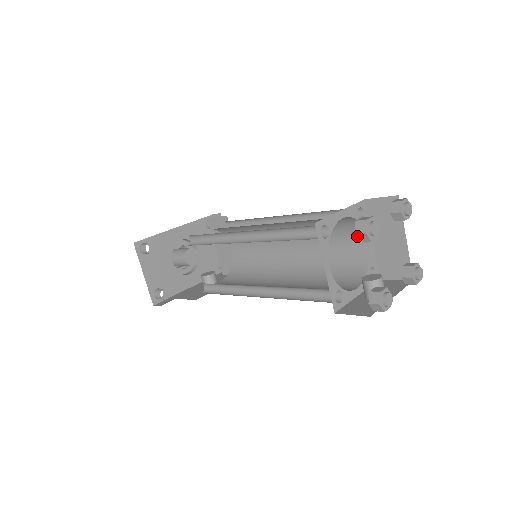
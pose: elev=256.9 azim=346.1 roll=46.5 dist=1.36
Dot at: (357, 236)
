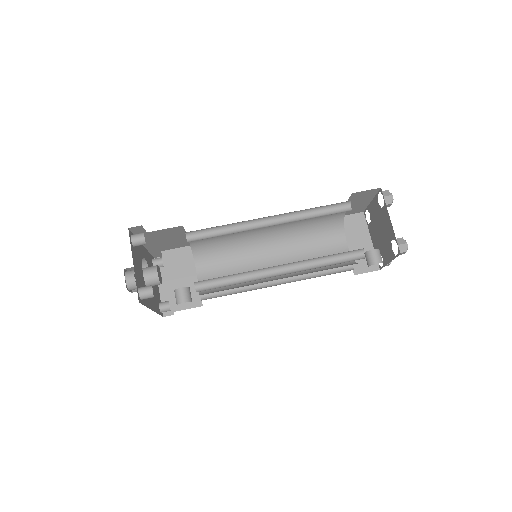
Dot at: (384, 199)
